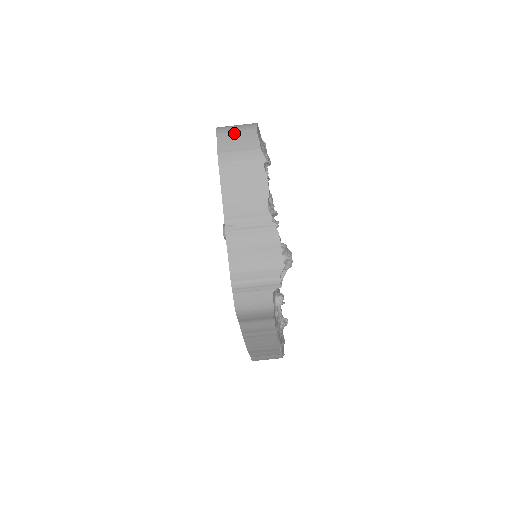
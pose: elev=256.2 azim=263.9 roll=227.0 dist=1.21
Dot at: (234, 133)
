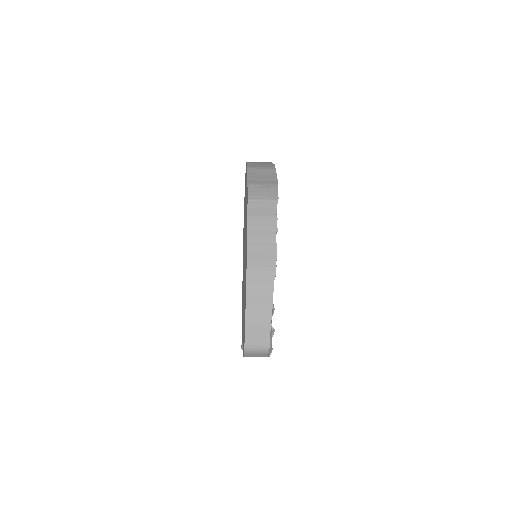
Dot at: (254, 354)
